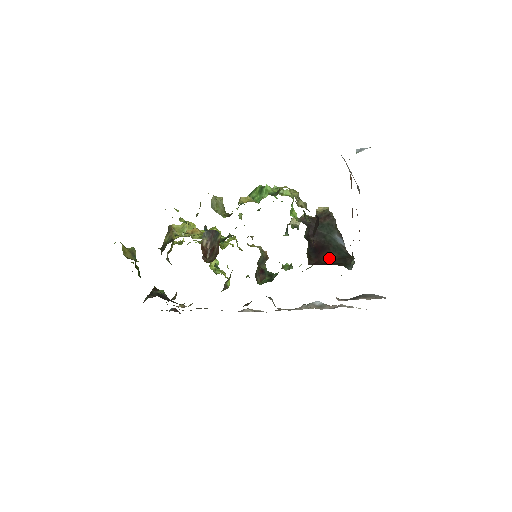
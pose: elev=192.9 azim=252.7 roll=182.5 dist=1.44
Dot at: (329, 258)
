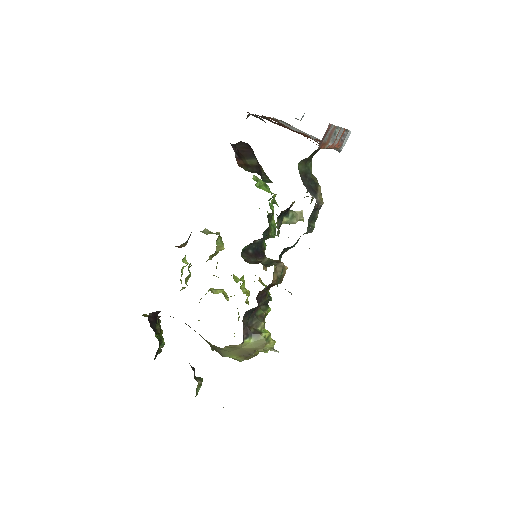
Dot at: occluded
